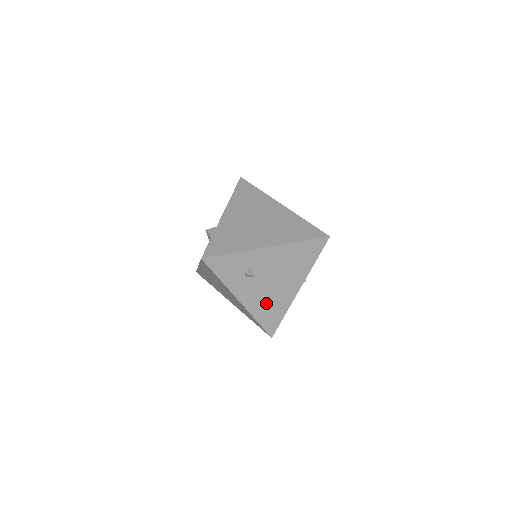
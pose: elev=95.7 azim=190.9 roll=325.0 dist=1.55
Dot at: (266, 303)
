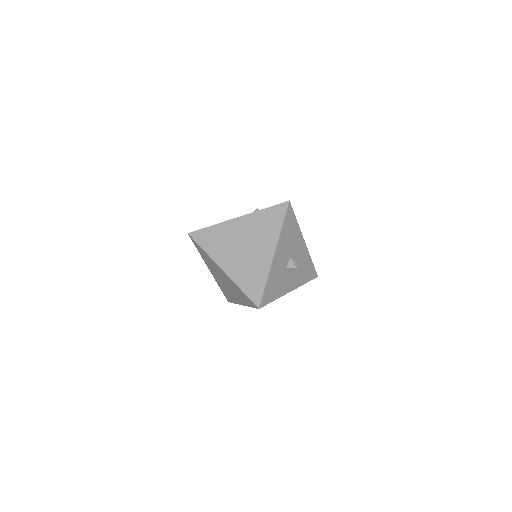
Dot at: occluded
